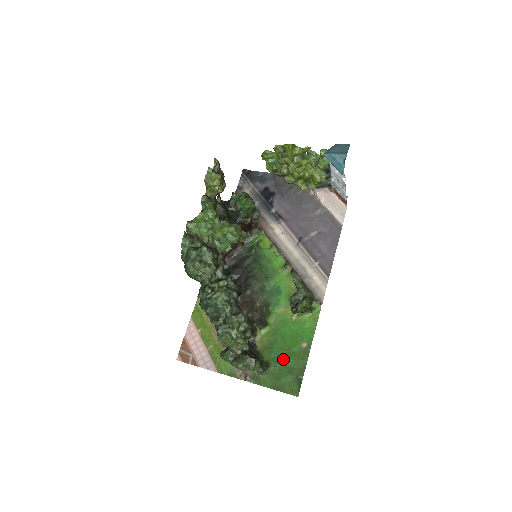
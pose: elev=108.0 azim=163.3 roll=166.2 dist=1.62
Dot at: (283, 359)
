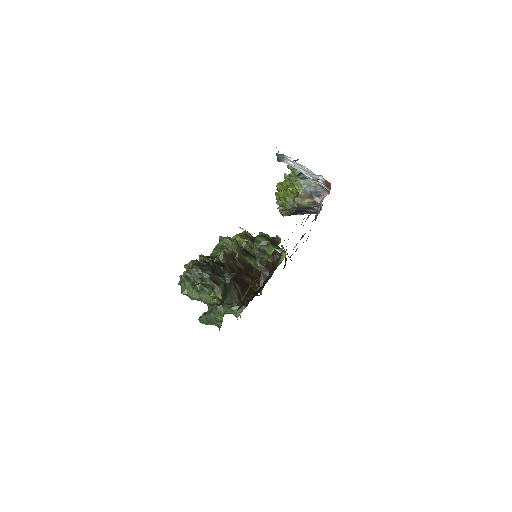
Dot at: occluded
